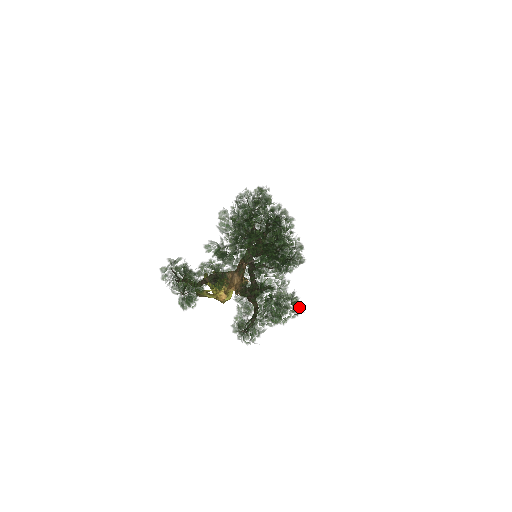
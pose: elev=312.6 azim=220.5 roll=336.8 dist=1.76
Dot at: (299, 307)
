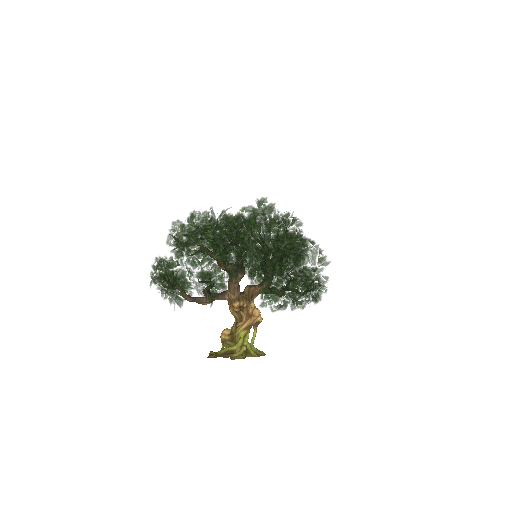
Dot at: (247, 210)
